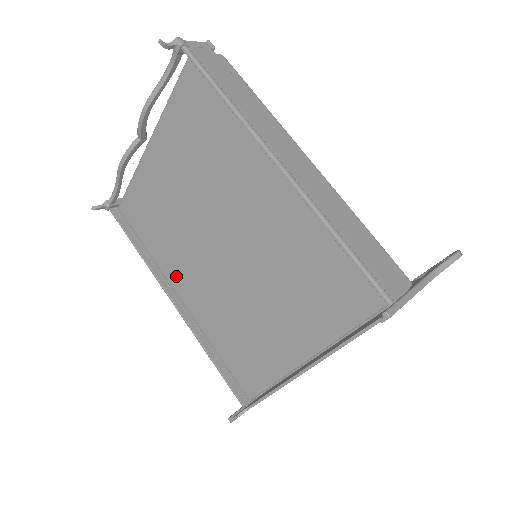
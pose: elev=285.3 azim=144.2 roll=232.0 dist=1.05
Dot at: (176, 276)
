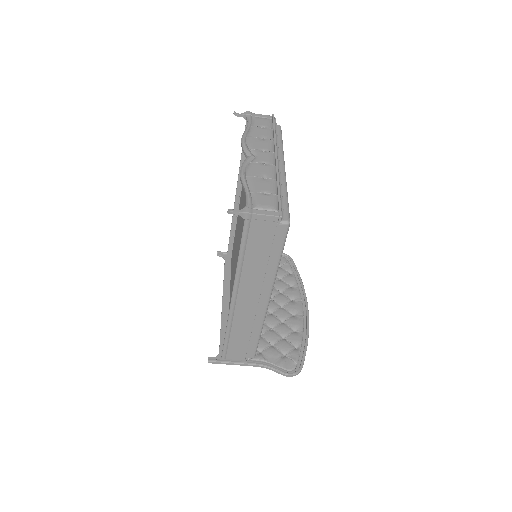
Dot at: occluded
